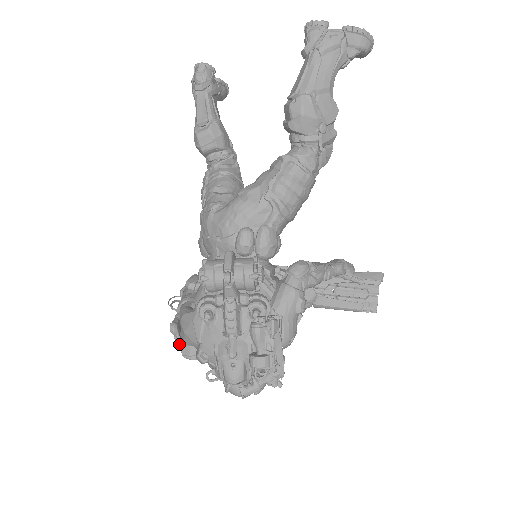
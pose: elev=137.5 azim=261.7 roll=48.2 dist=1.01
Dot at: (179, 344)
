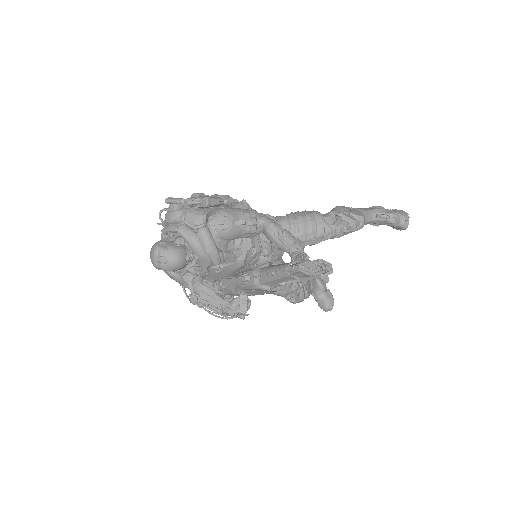
Dot at: occluded
